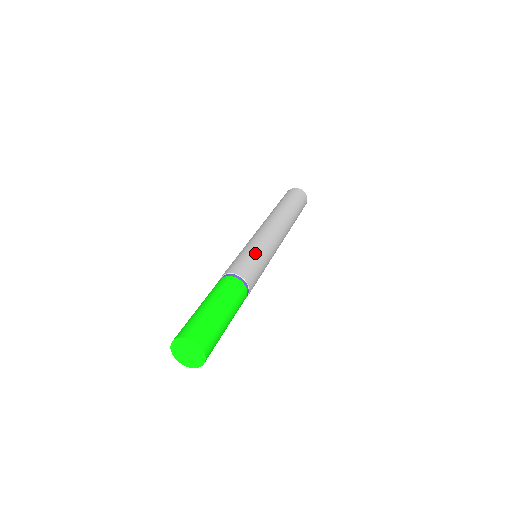
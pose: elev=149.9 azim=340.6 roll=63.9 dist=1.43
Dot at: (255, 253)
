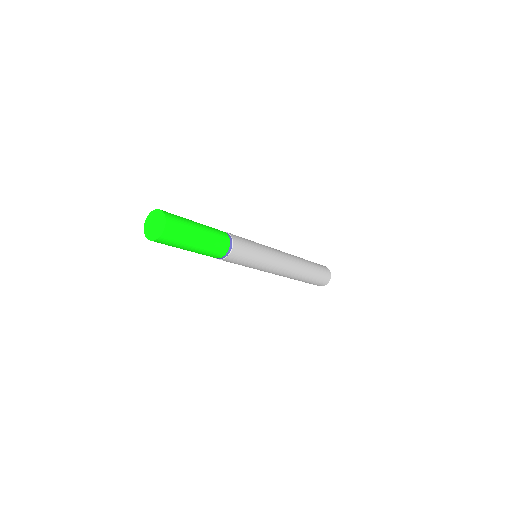
Dot at: occluded
